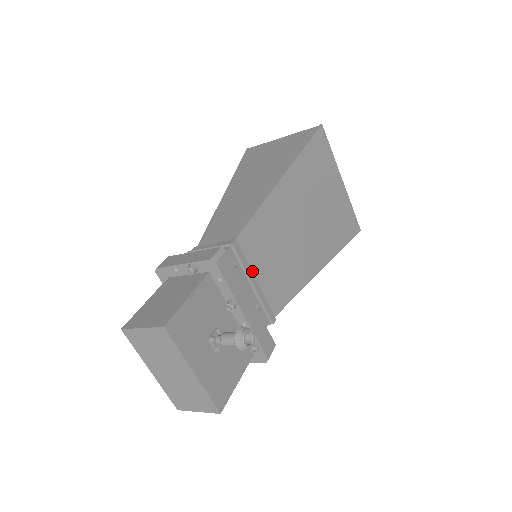
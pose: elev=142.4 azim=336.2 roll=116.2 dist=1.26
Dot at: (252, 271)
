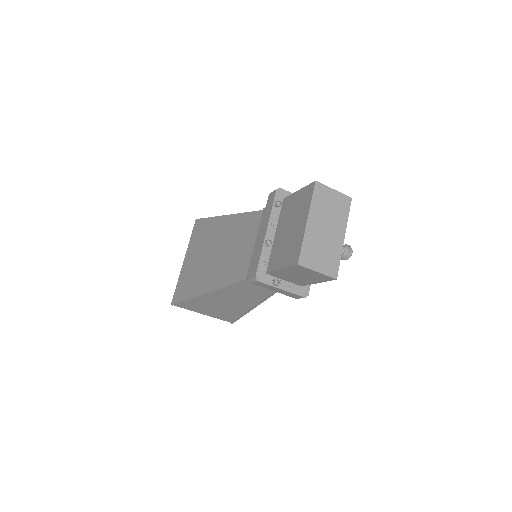
Dot at: occluded
